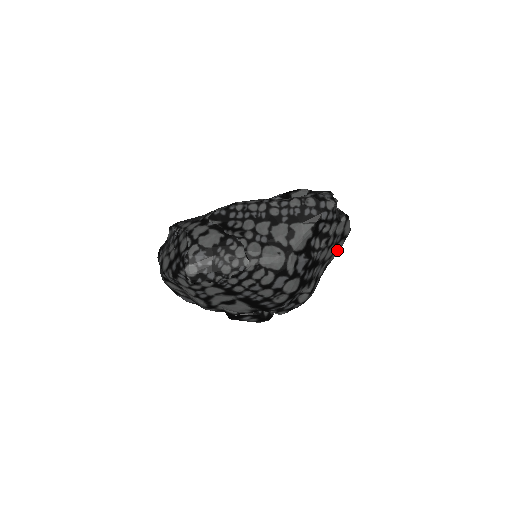
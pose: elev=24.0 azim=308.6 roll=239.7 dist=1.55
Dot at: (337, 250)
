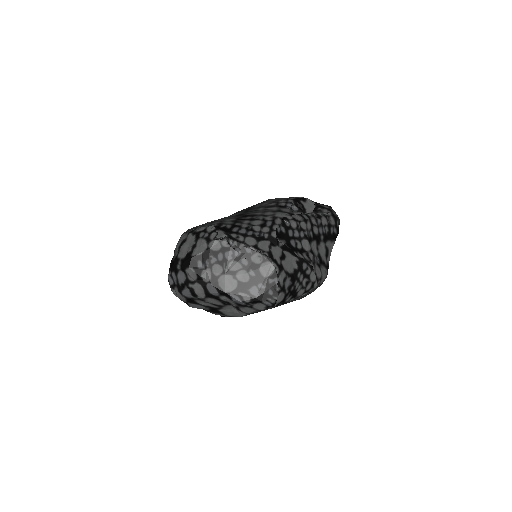
Dot at: occluded
